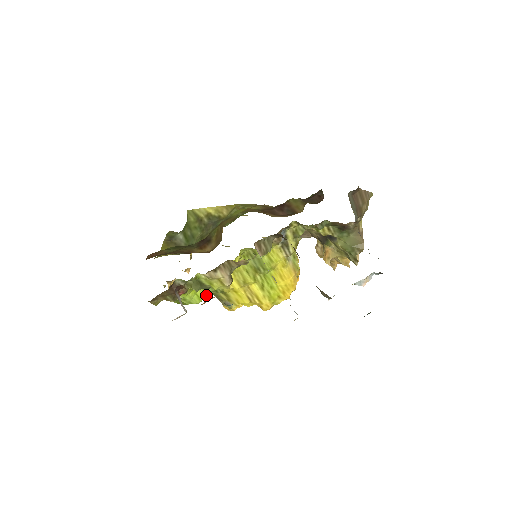
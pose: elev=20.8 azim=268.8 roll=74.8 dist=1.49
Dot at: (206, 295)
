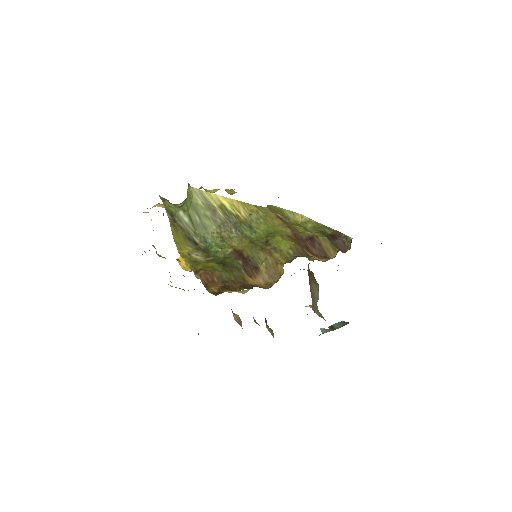
Dot at: (201, 281)
